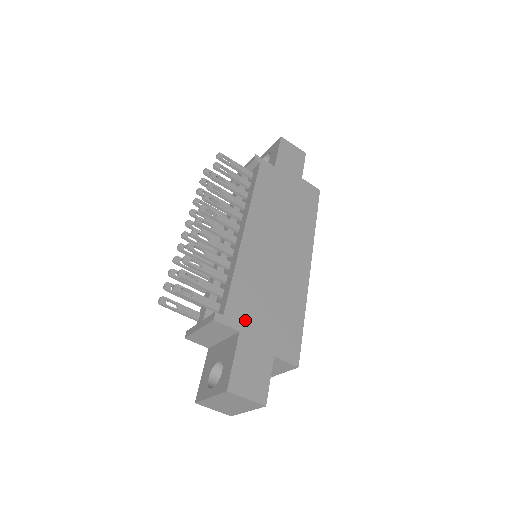
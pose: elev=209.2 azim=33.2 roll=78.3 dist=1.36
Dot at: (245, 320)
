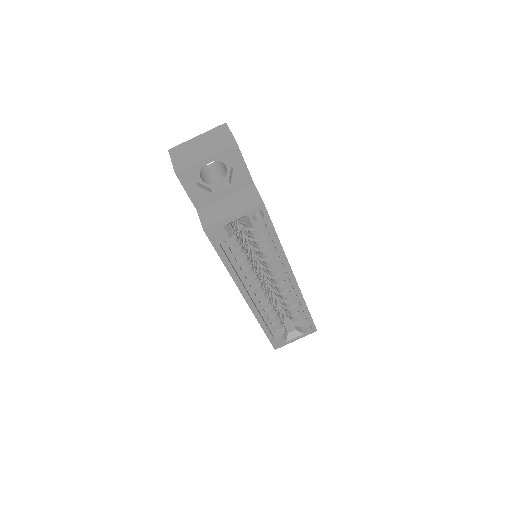
Dot at: occluded
